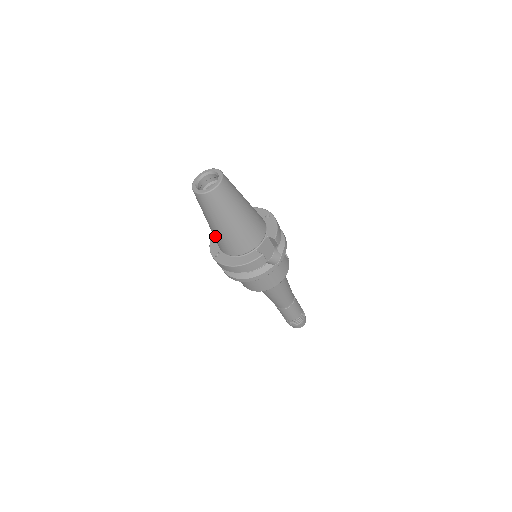
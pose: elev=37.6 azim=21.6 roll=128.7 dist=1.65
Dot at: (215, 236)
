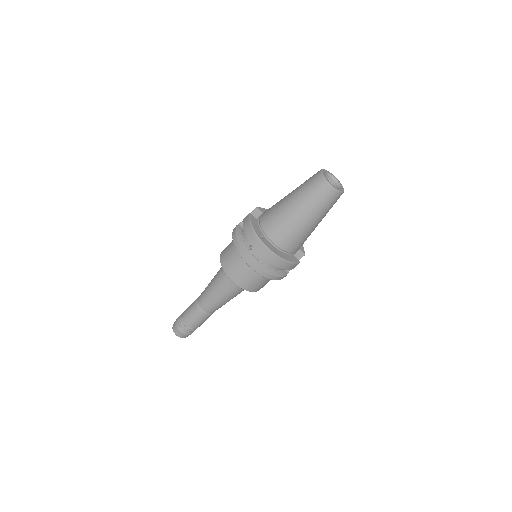
Dot at: (285, 222)
